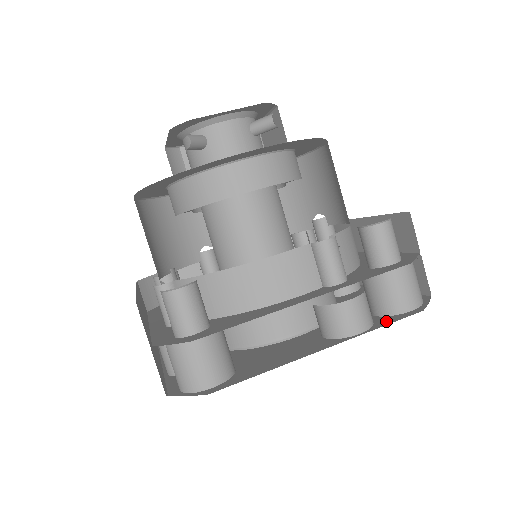
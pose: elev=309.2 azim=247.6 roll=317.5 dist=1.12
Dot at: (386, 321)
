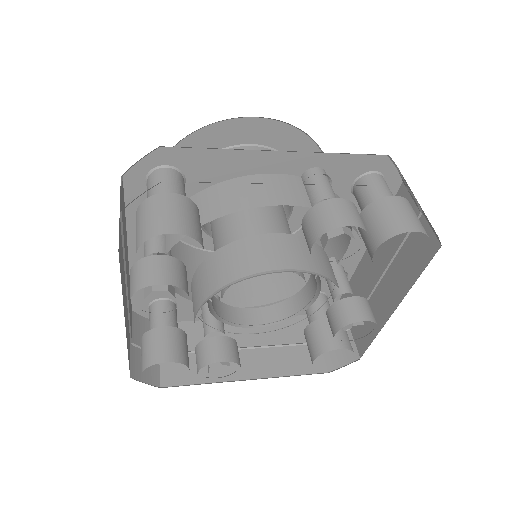
Dot at: occluded
